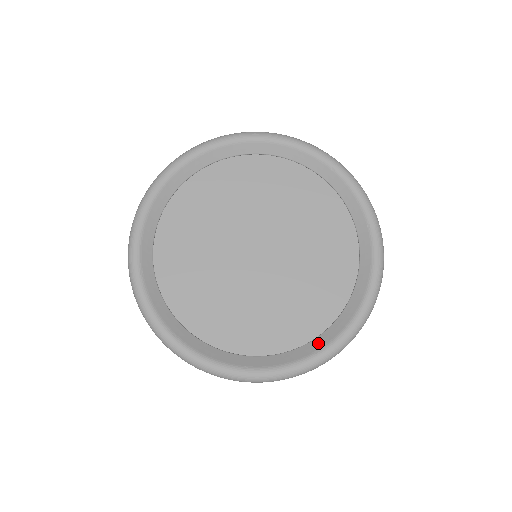
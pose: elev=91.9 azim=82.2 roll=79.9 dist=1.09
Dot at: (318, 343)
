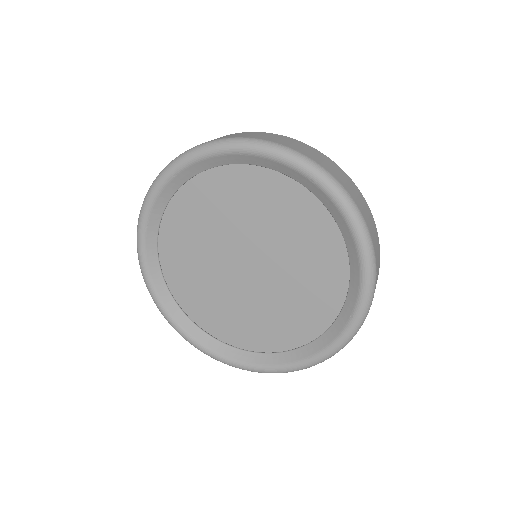
Dot at: (348, 307)
